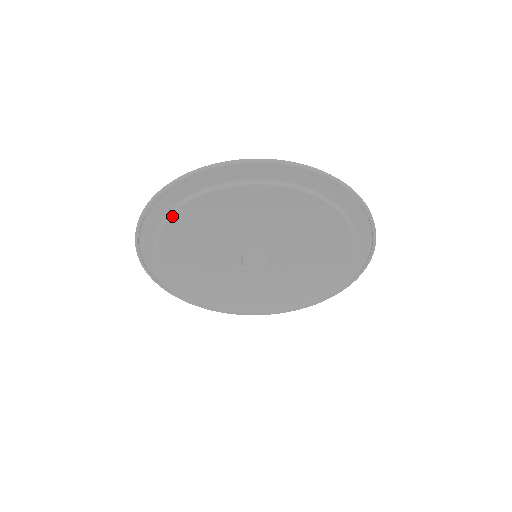
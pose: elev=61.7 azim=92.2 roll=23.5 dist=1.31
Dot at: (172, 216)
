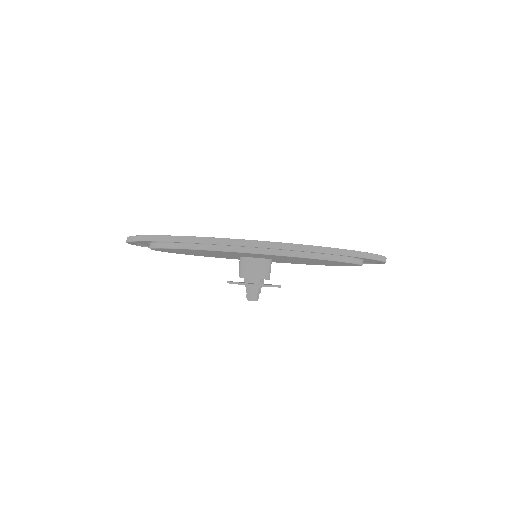
Dot at: (232, 252)
